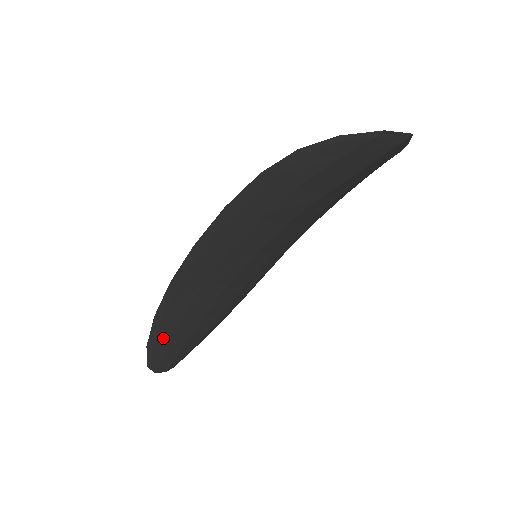
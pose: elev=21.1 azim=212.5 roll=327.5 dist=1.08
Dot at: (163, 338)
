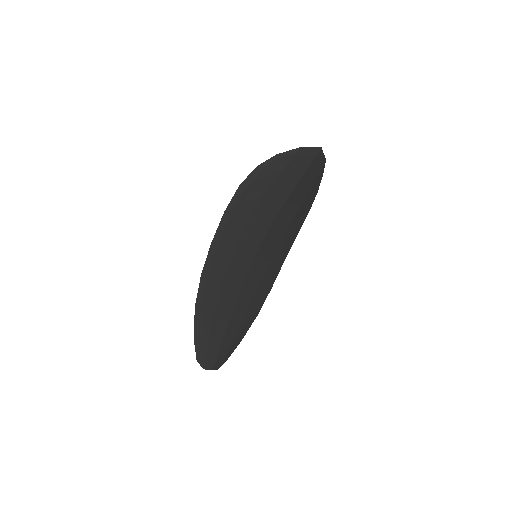
Dot at: (204, 330)
